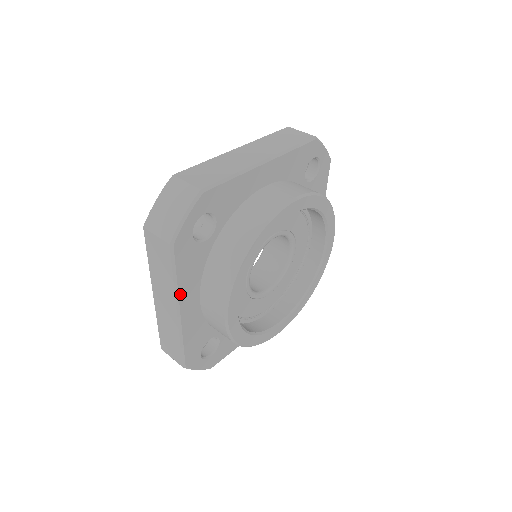
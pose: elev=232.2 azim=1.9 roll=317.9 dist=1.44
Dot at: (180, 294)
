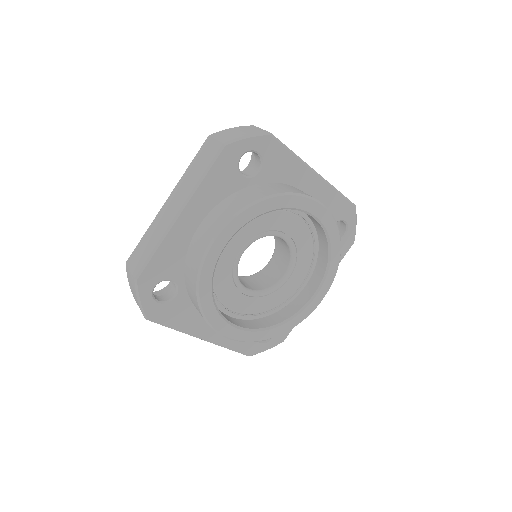
Dot at: (190, 332)
